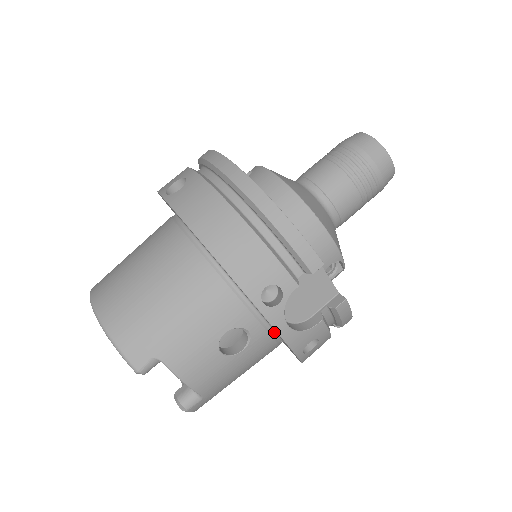
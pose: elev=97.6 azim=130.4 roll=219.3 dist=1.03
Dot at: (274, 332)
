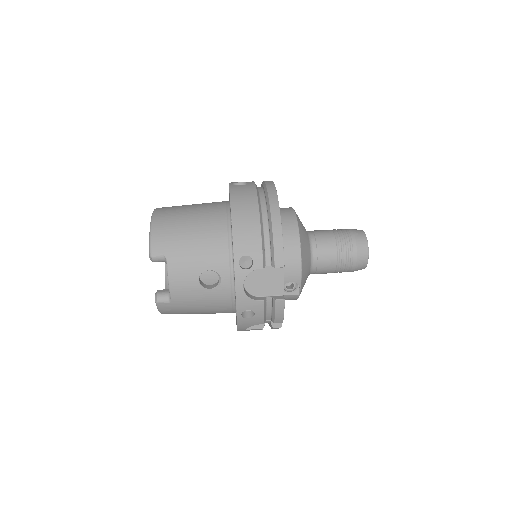
Dot at: (234, 293)
